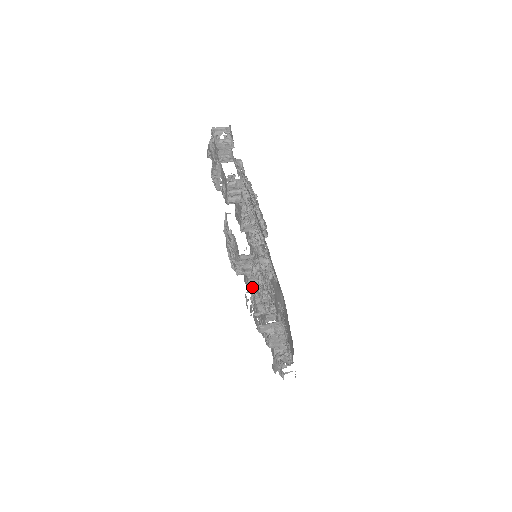
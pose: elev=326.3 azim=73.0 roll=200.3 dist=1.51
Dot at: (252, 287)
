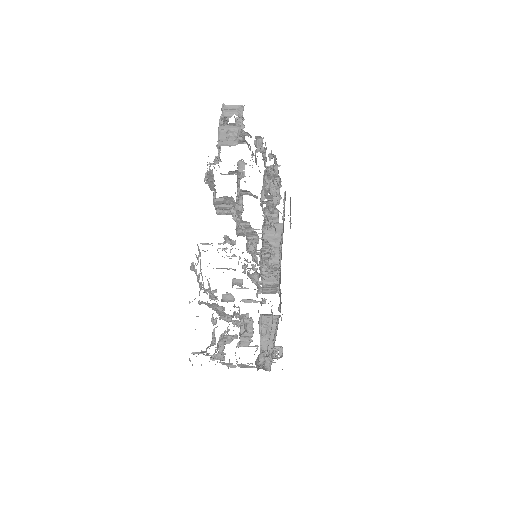
Dot at: (222, 318)
